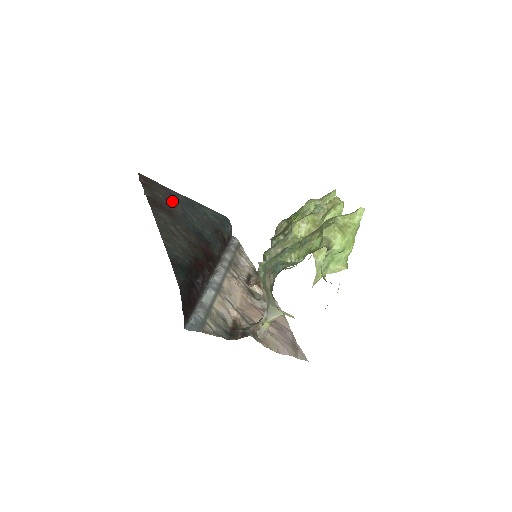
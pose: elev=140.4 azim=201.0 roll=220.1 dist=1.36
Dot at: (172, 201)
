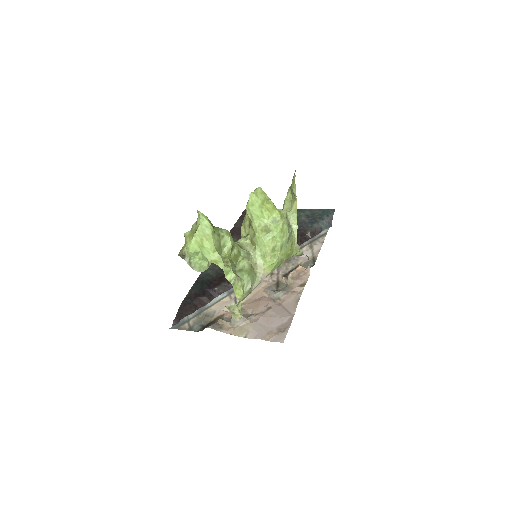
Dot at: occluded
